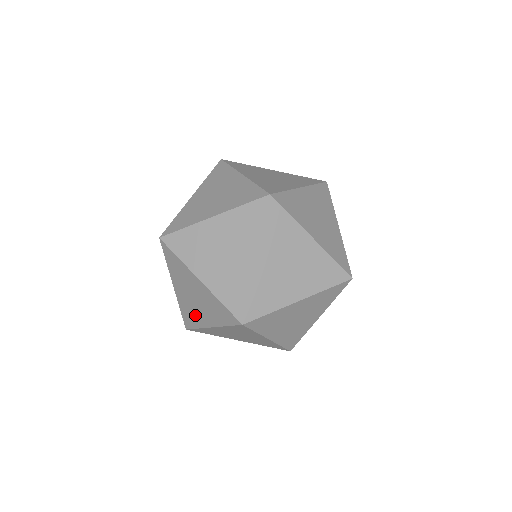
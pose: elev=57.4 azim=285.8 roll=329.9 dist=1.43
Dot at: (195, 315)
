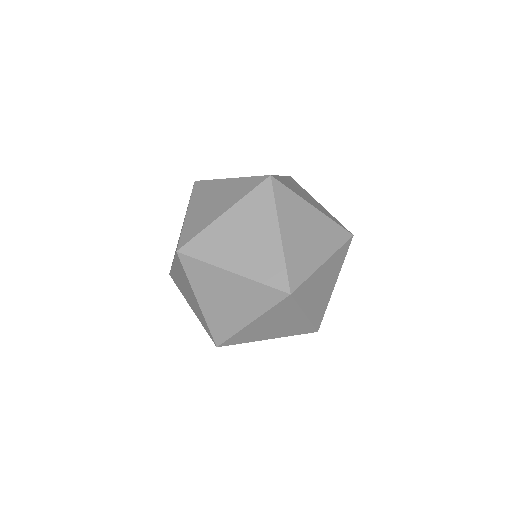
Dot at: (198, 311)
